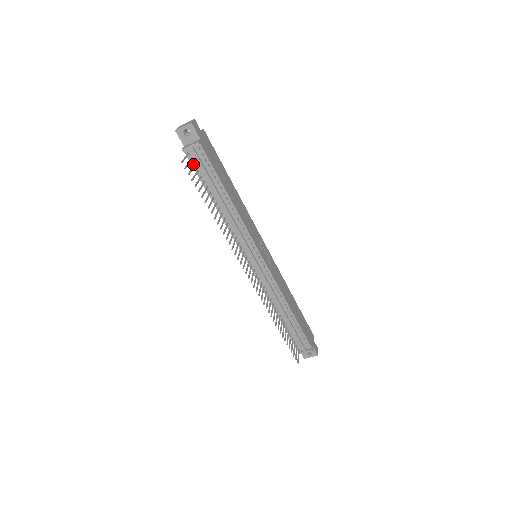
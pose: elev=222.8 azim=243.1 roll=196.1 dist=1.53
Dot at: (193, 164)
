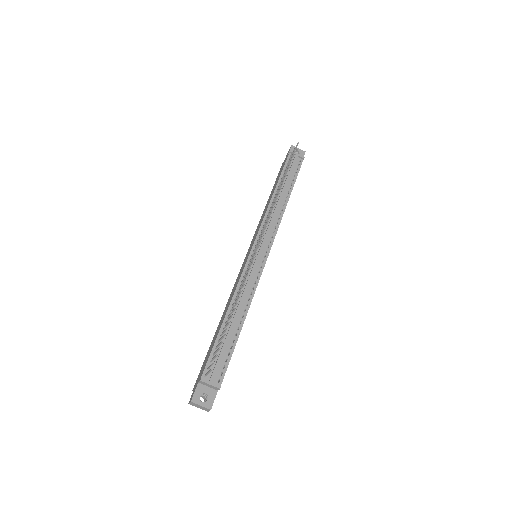
Dot at: (287, 163)
